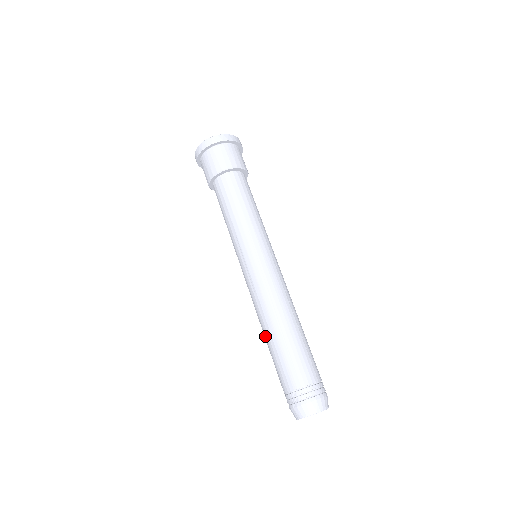
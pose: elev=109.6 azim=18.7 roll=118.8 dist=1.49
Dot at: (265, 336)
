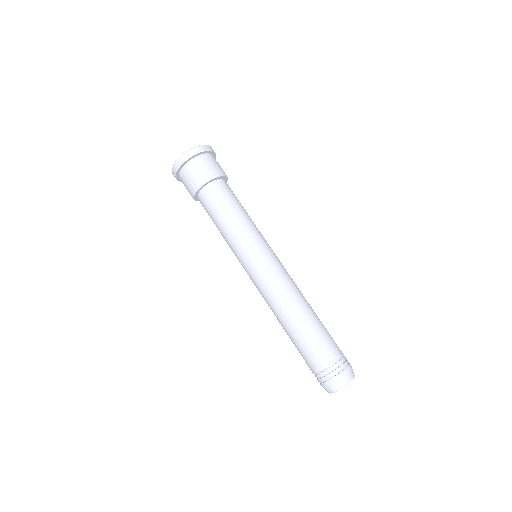
Dot at: (284, 328)
